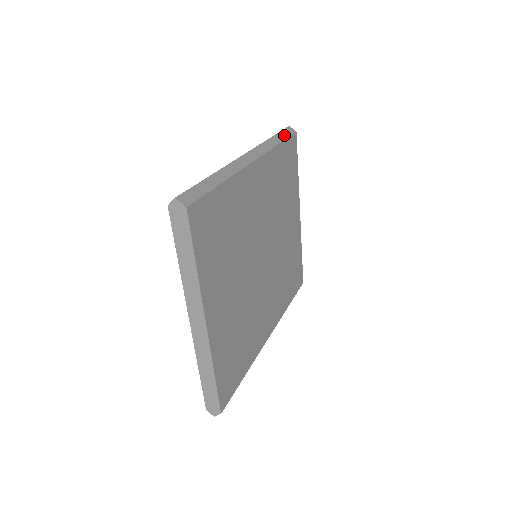
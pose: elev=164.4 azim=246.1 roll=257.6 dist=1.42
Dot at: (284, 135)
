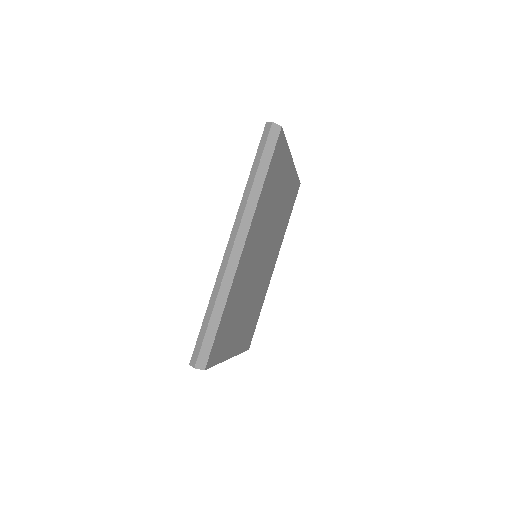
Dot at: (268, 154)
